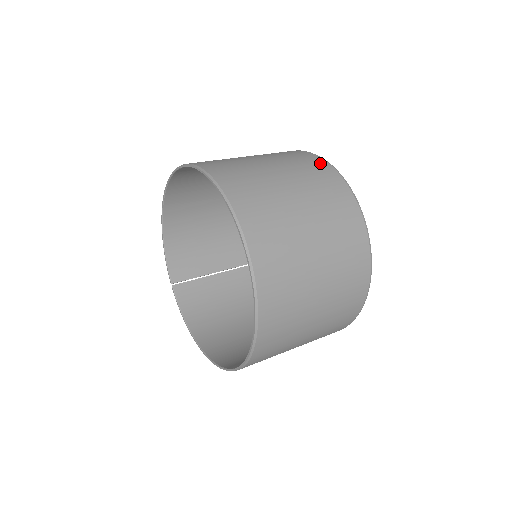
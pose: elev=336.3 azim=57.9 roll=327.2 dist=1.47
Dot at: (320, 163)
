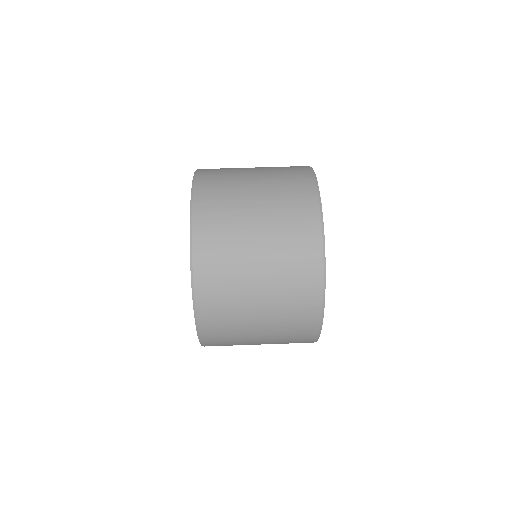
Dot at: (312, 226)
